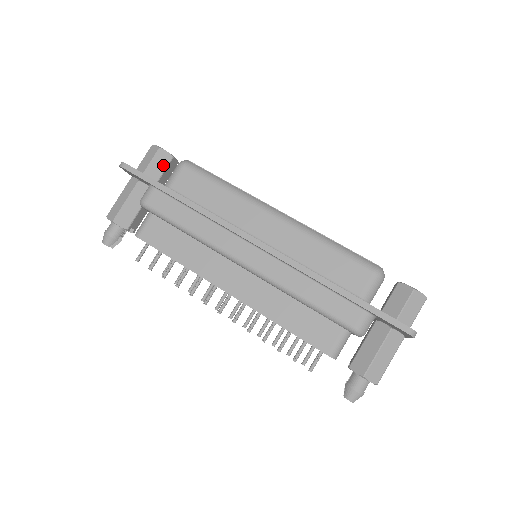
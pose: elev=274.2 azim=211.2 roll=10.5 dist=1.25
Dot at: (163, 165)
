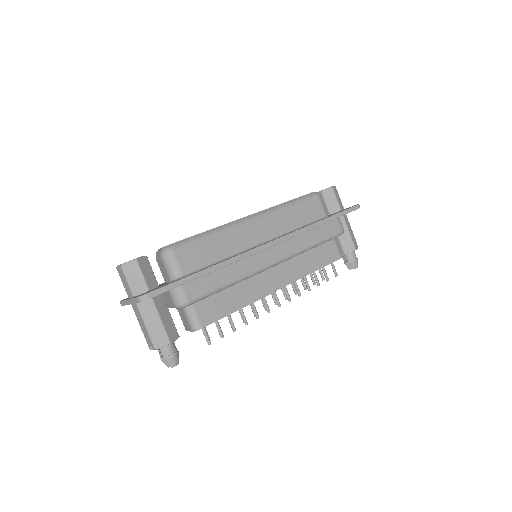
Dot at: (149, 269)
